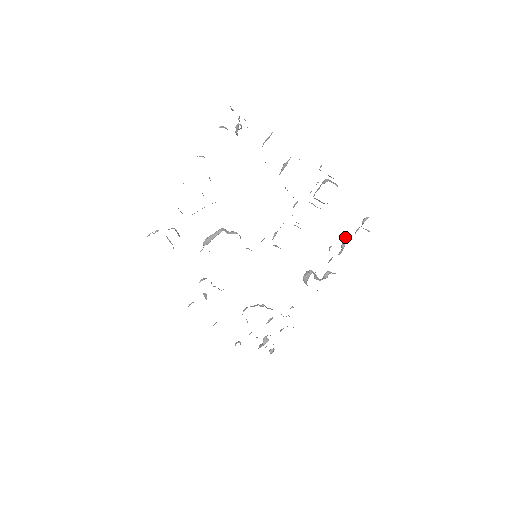
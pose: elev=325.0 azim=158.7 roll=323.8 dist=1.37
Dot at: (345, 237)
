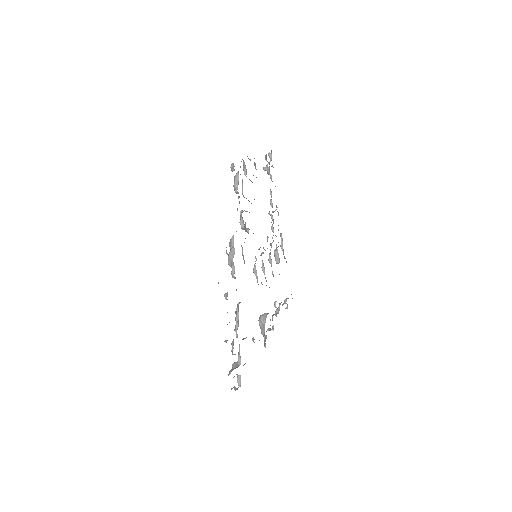
Dot at: (279, 303)
